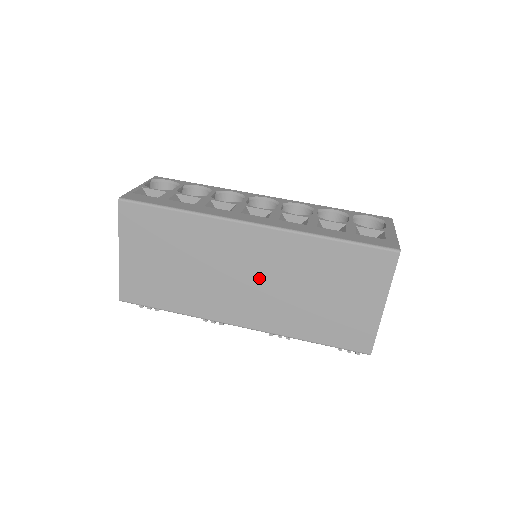
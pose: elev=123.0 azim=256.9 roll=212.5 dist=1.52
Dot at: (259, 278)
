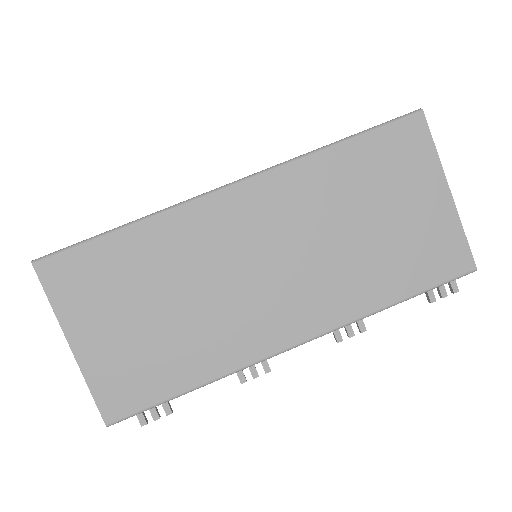
Dot at: (281, 255)
